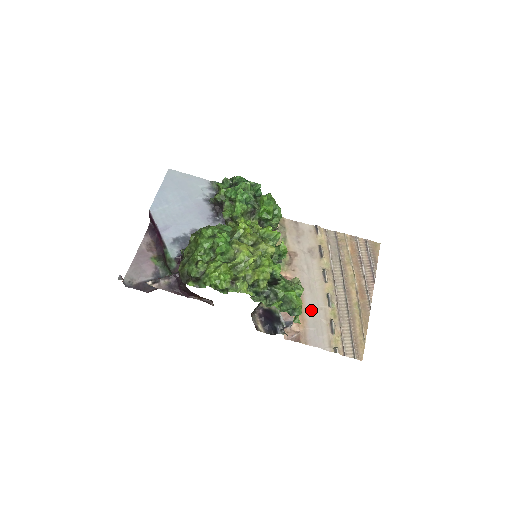
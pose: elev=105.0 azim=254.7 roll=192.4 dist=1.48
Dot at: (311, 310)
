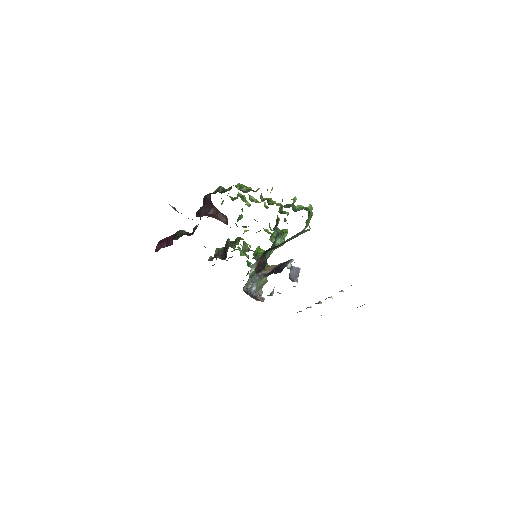
Dot at: occluded
